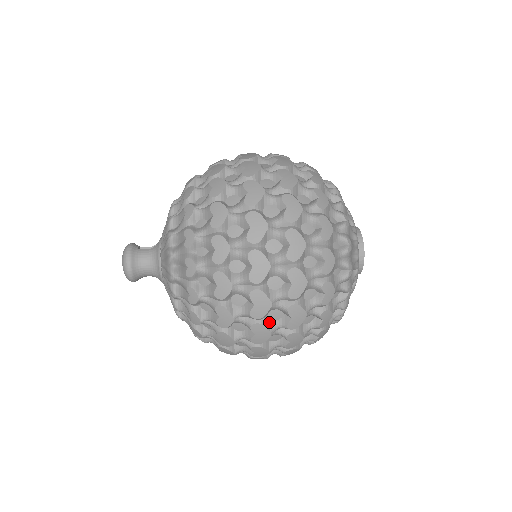
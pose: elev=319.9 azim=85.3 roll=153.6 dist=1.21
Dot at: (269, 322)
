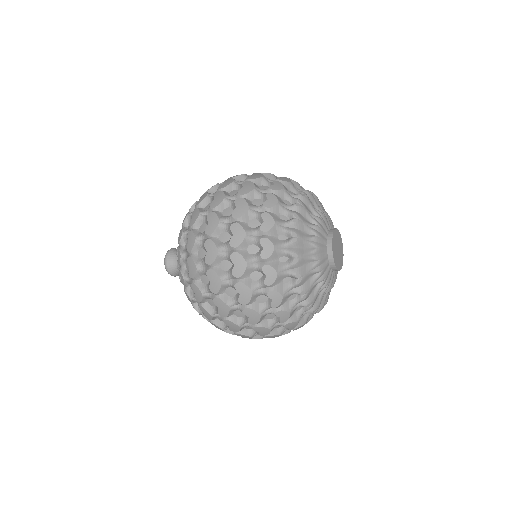
Dot at: (228, 195)
